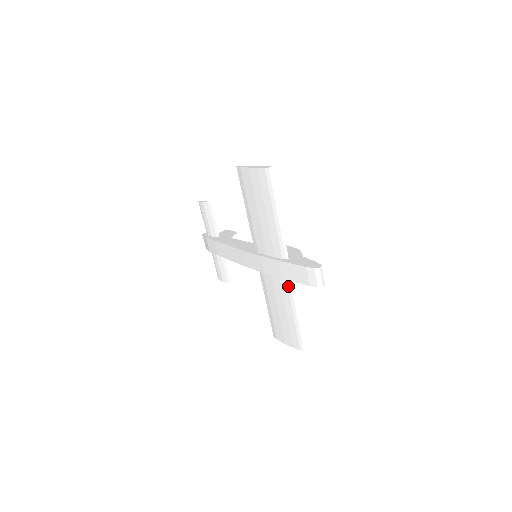
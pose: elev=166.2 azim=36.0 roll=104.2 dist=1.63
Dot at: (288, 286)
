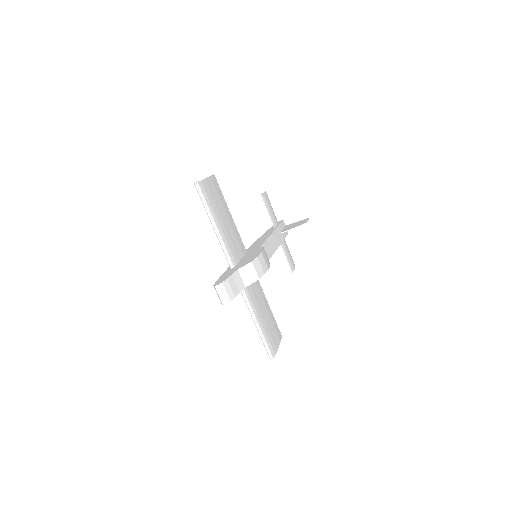
Dot at: (242, 293)
